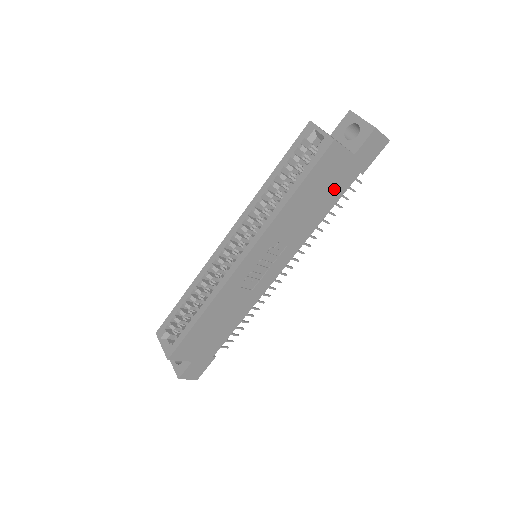
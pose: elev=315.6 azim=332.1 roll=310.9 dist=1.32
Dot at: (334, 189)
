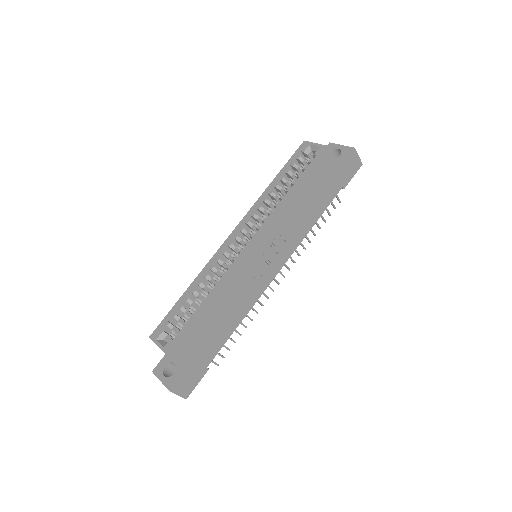
Dot at: (325, 195)
